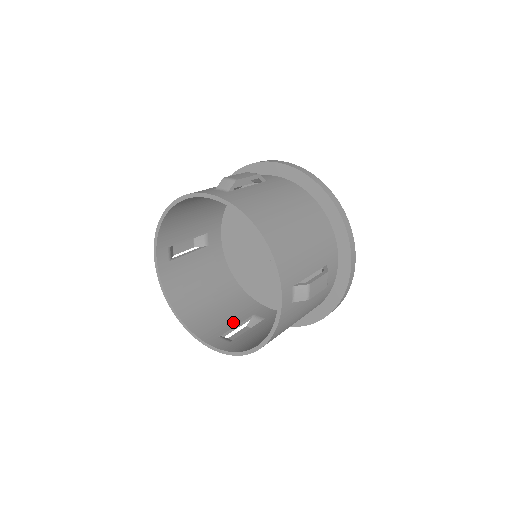
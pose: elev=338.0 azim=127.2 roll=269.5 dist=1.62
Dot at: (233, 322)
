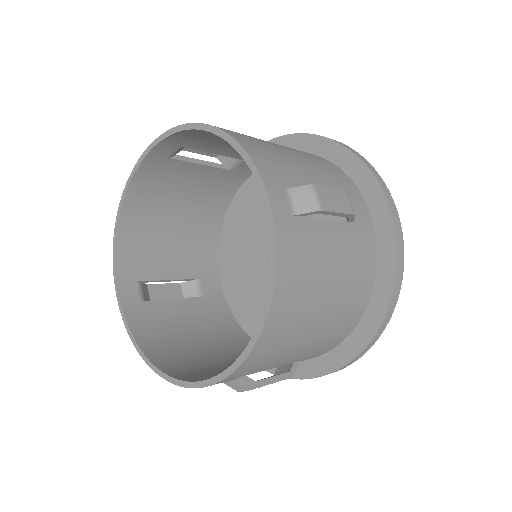
Dot at: (170, 272)
